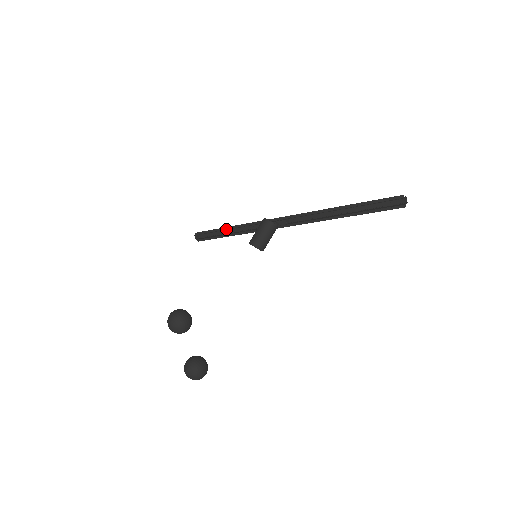
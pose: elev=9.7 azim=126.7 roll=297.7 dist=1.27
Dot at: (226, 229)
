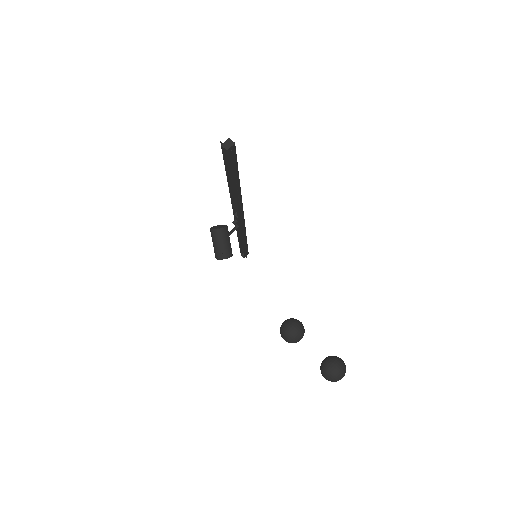
Dot at: (239, 241)
